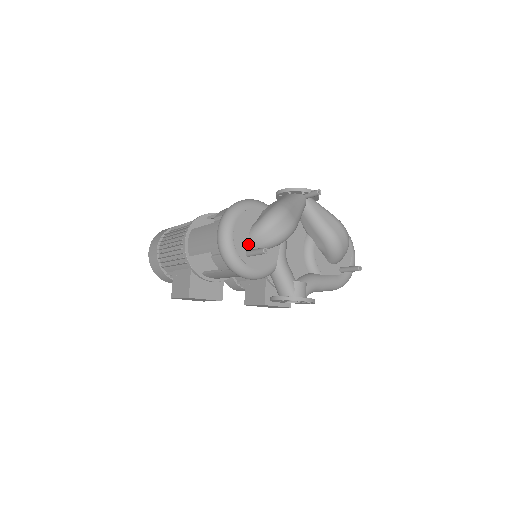
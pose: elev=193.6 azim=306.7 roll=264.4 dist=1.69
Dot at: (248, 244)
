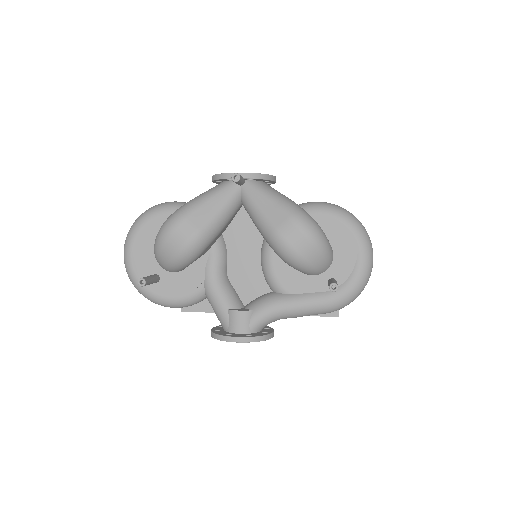
Dot at: (155, 266)
